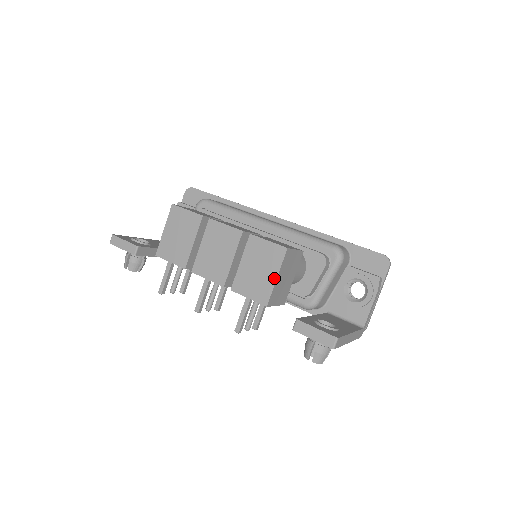
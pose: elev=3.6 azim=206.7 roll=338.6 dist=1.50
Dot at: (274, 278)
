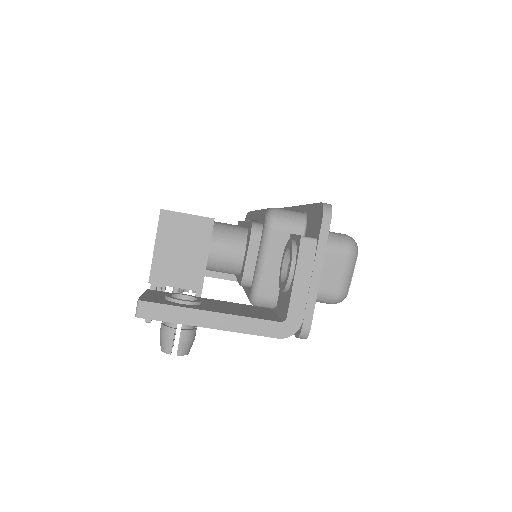
Dot at: (154, 248)
